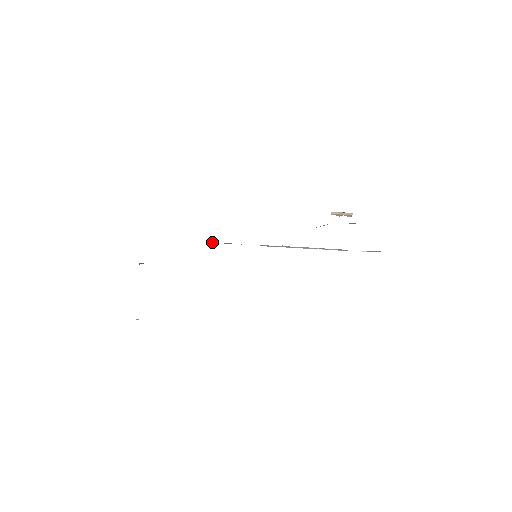
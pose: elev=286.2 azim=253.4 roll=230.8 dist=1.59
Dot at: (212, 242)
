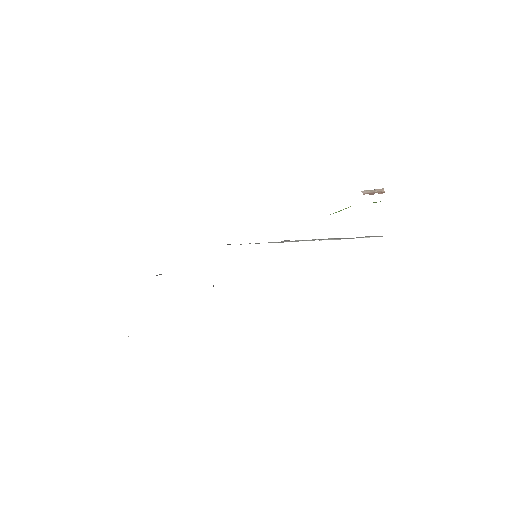
Dot at: (229, 244)
